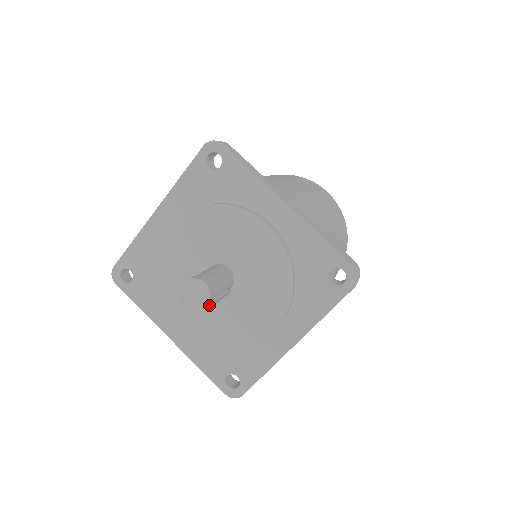
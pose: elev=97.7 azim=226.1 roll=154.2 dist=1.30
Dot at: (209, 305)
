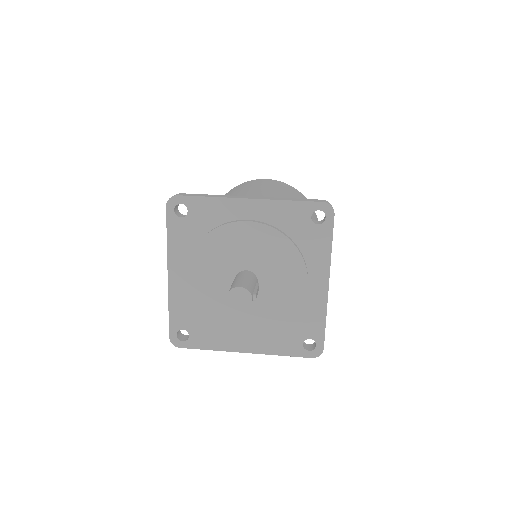
Dot at: (253, 300)
